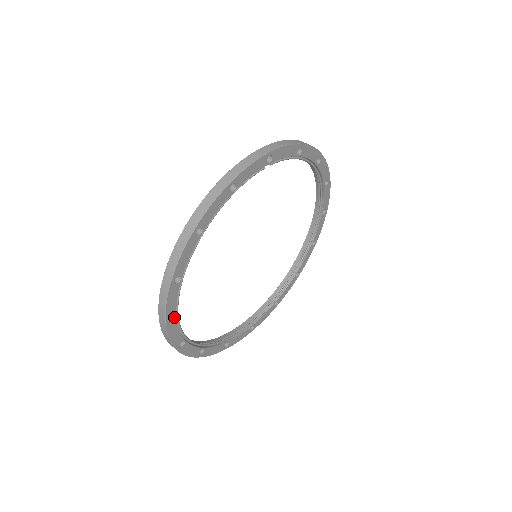
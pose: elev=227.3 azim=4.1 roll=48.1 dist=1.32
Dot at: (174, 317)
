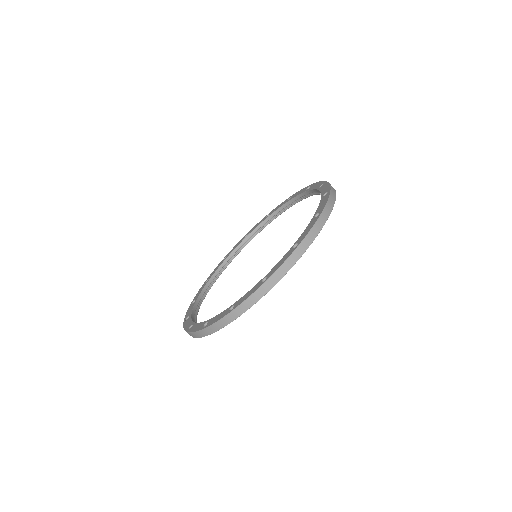
Dot at: occluded
